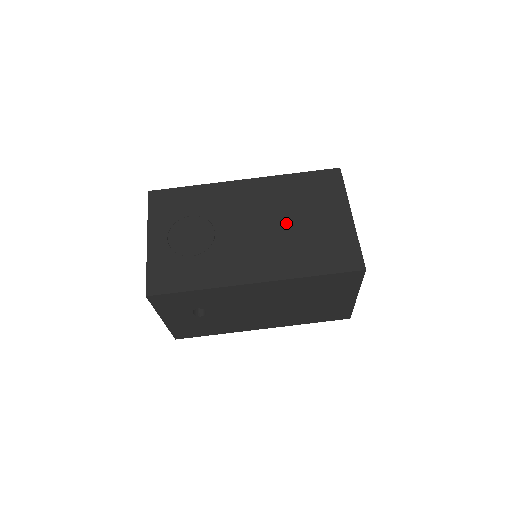
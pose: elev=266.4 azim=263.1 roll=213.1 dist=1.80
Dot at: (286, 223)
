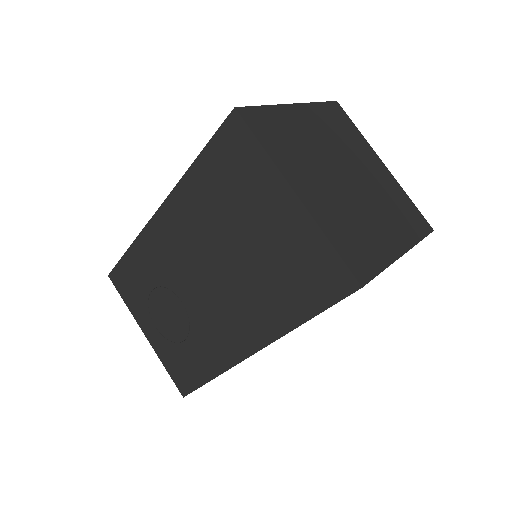
Dot at: (232, 254)
